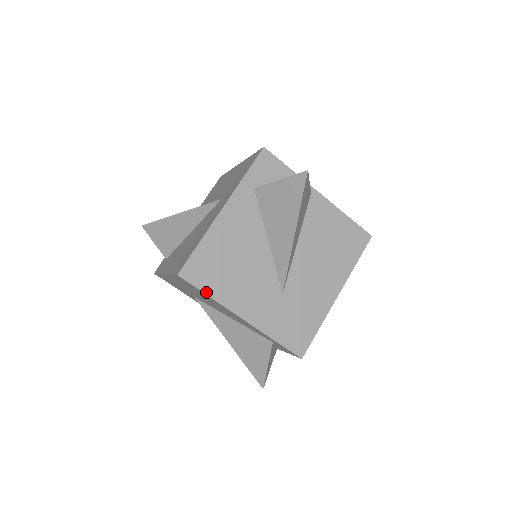
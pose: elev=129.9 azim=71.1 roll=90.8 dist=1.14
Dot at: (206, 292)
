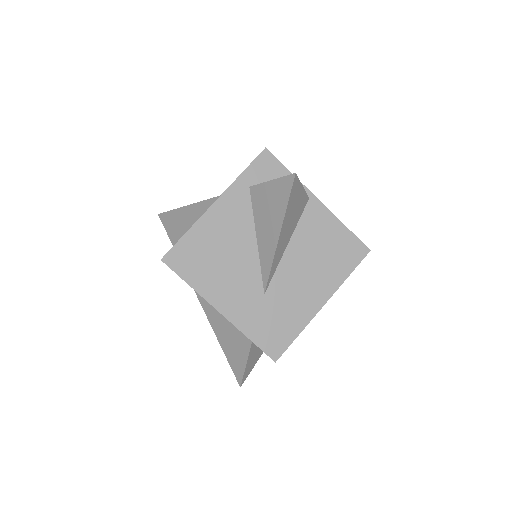
Dot at: (186, 280)
